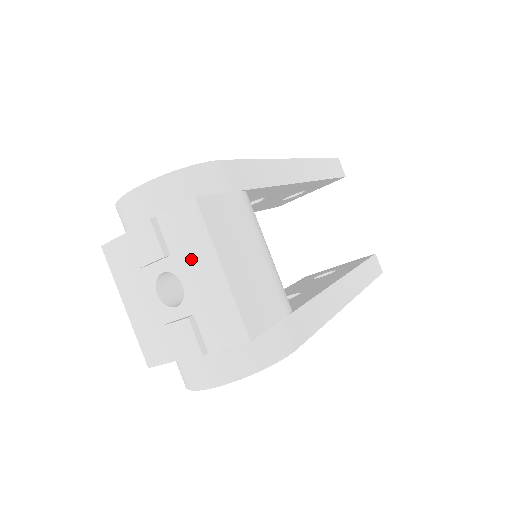
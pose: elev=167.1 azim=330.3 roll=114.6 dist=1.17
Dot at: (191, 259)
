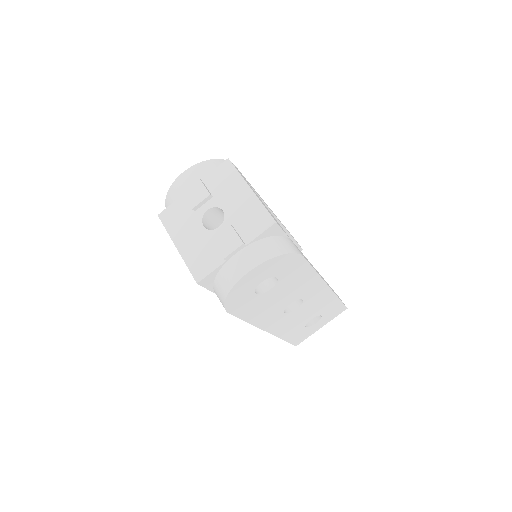
Dot at: (228, 192)
